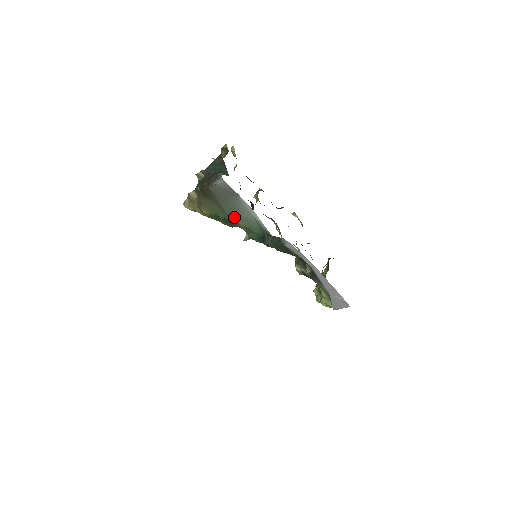
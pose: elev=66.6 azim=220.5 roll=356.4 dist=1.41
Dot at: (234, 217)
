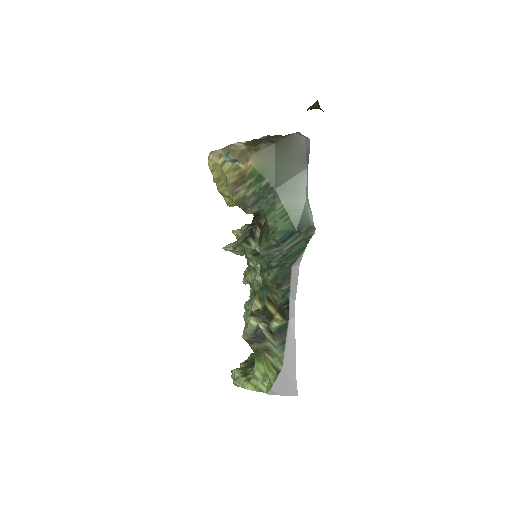
Dot at: (281, 189)
